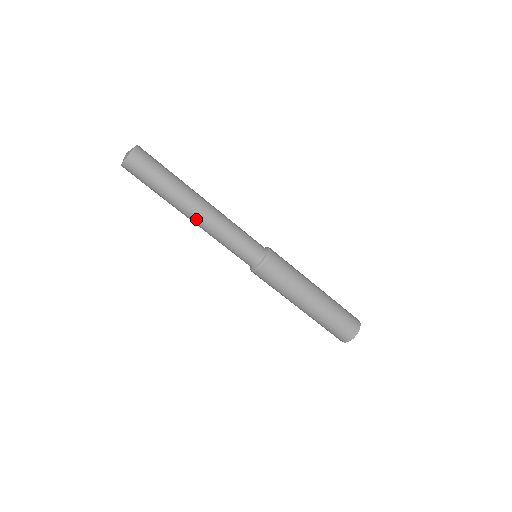
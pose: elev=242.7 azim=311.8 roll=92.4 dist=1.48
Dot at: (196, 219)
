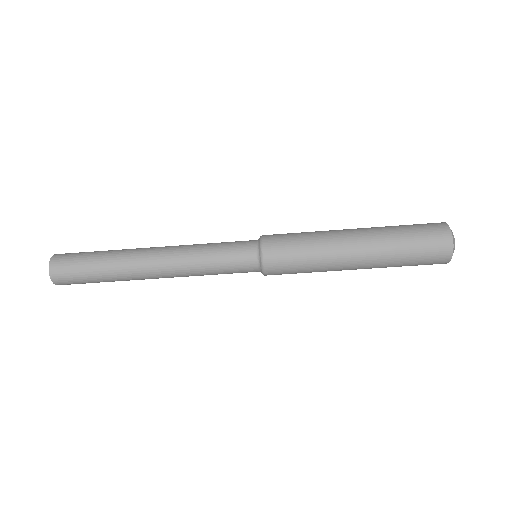
Dot at: (161, 277)
